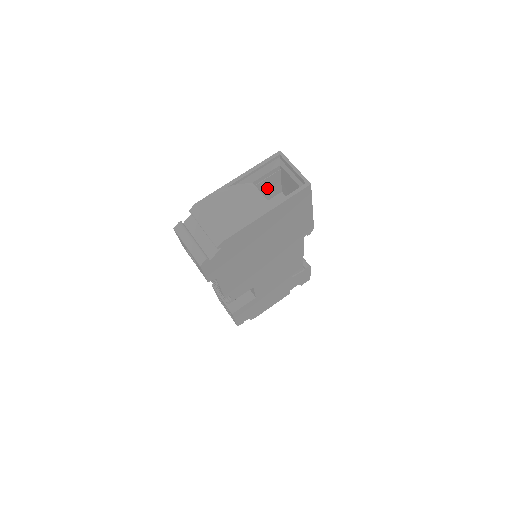
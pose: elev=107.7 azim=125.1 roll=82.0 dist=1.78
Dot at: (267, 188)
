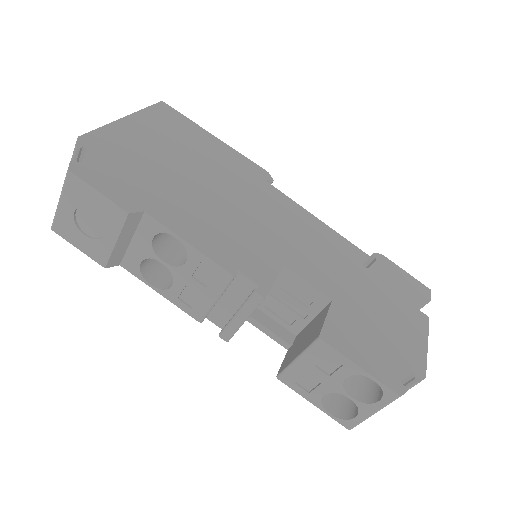
Dot at: occluded
